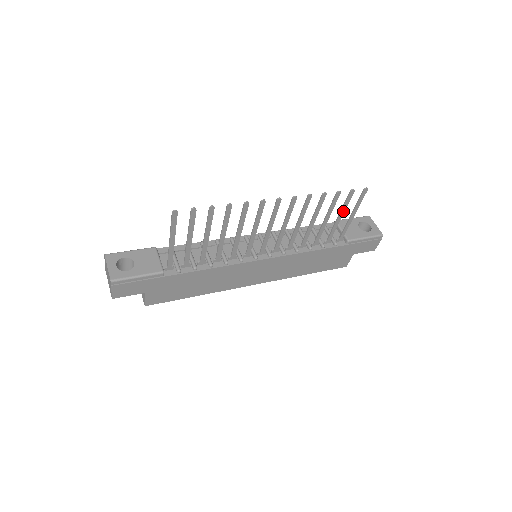
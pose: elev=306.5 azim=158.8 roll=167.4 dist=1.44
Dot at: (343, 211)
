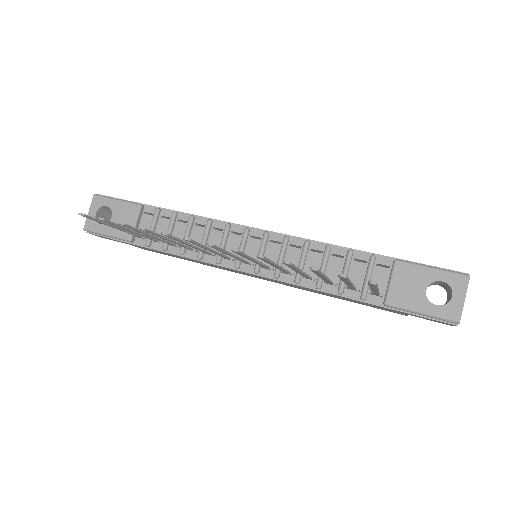
Dot at: (348, 282)
